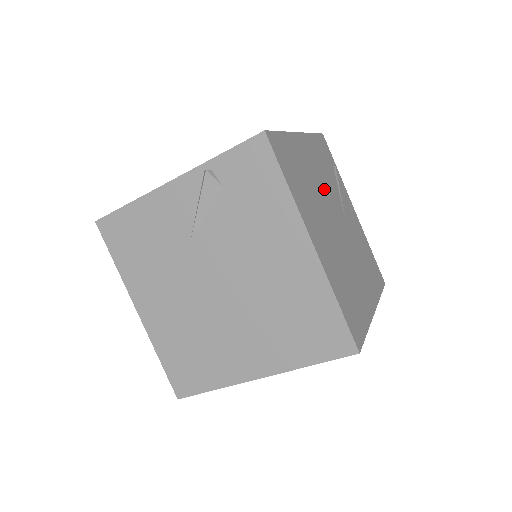
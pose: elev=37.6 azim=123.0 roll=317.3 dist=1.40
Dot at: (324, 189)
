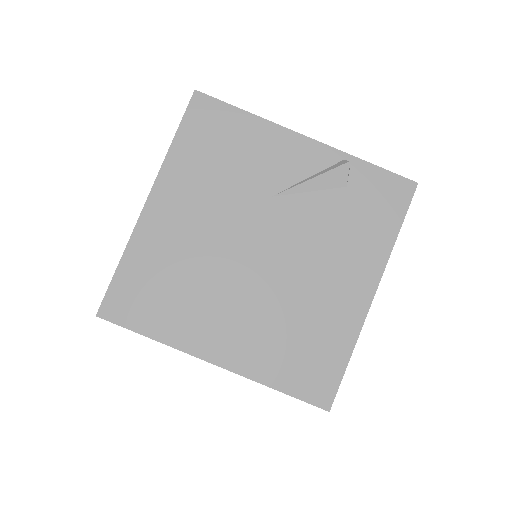
Dot at: occluded
